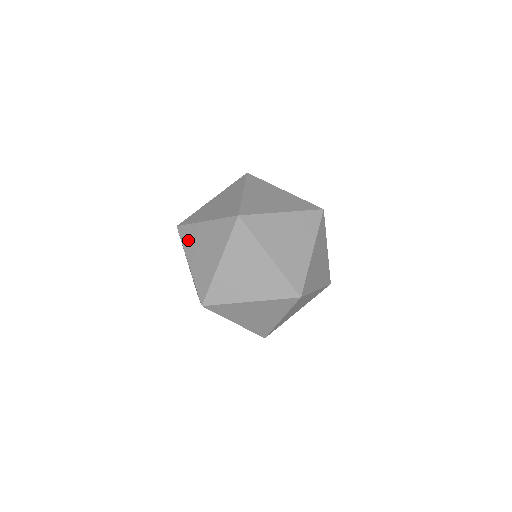
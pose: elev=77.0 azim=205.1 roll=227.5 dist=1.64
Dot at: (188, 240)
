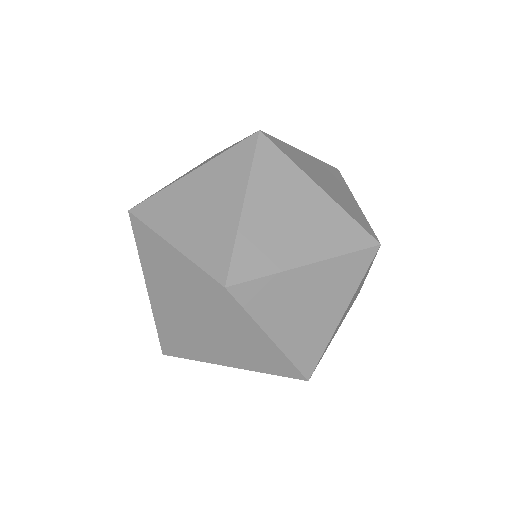
Dot at: occluded
